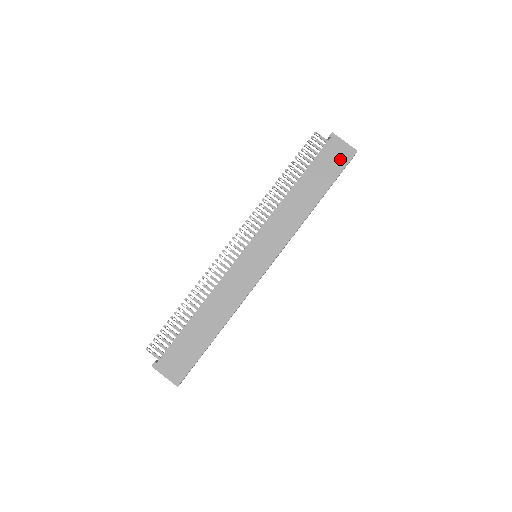
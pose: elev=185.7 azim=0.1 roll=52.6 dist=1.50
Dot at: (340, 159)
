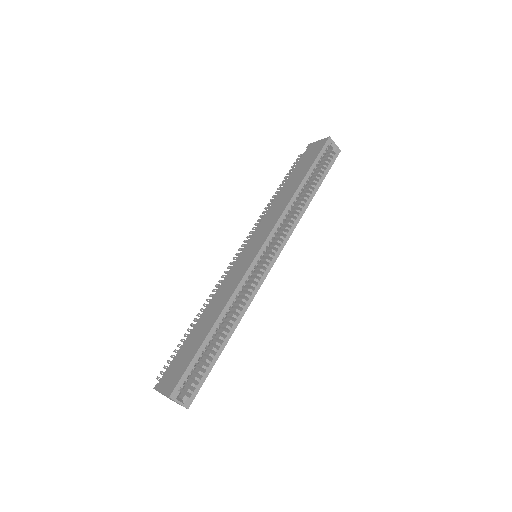
Dot at: (316, 151)
